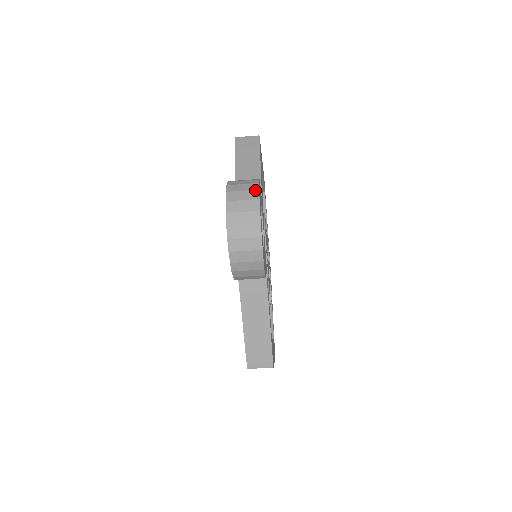
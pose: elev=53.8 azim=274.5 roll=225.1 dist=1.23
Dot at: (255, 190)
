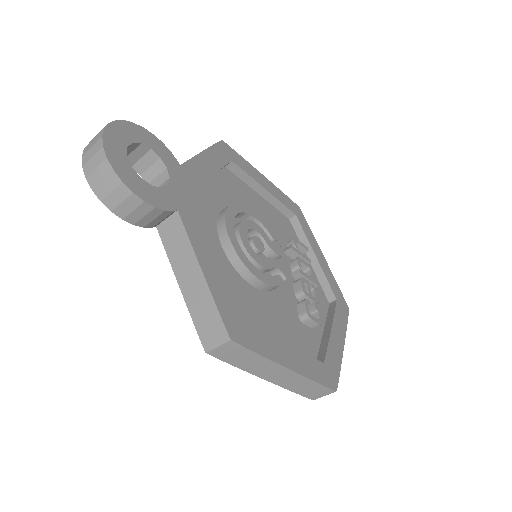
Dot at: (113, 122)
